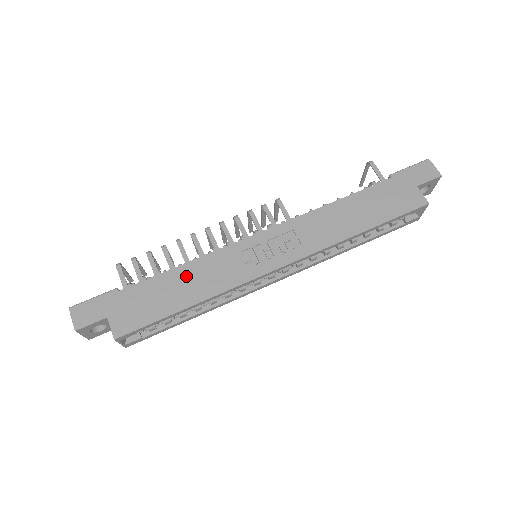
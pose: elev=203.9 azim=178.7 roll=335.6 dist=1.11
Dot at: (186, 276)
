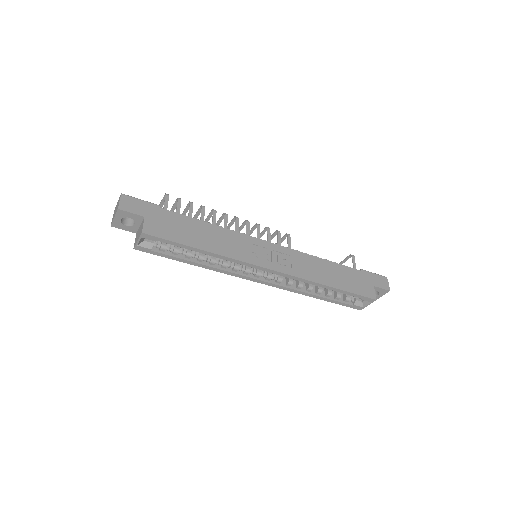
Dot at: (211, 232)
